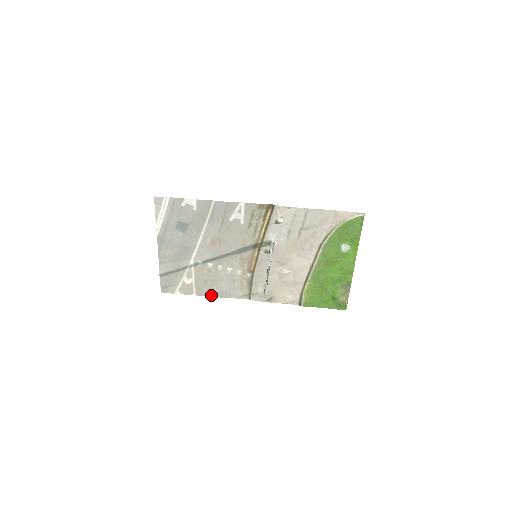
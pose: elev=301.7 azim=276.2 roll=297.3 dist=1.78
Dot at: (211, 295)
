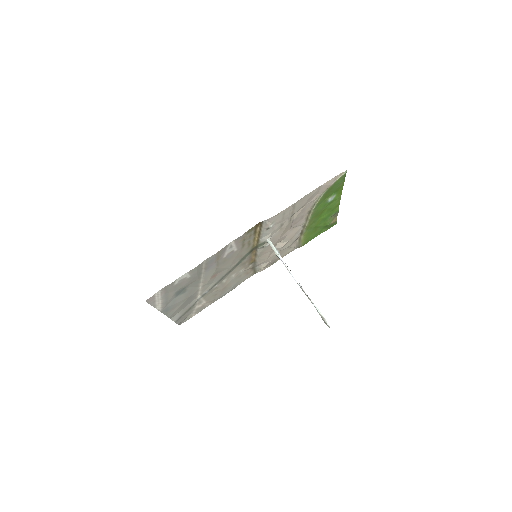
Dot at: occluded
